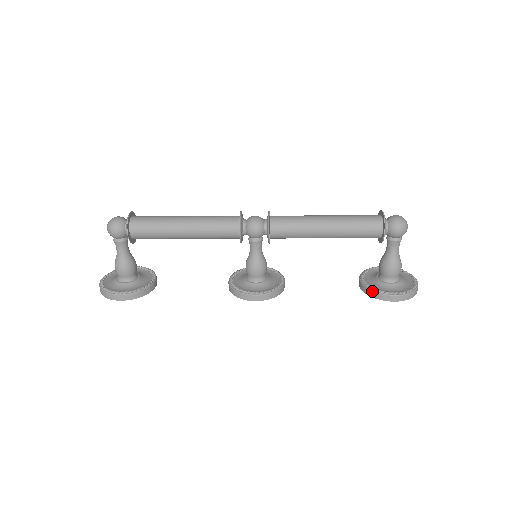
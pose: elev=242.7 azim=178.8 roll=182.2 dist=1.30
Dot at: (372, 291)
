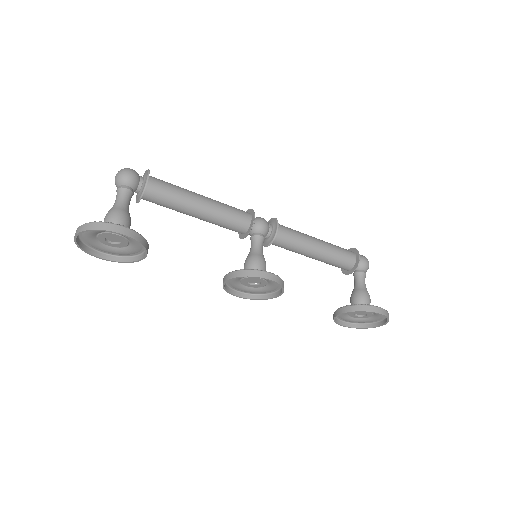
Dot at: (360, 305)
